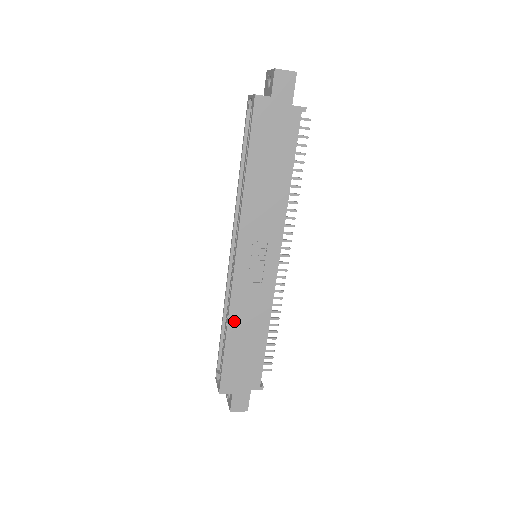
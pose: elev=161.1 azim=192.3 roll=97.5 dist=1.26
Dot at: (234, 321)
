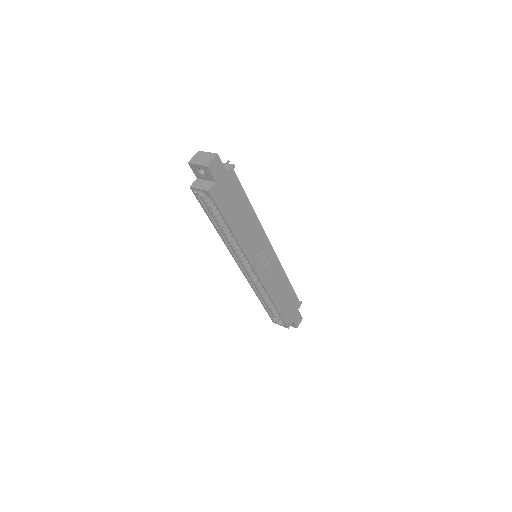
Dot at: (273, 296)
